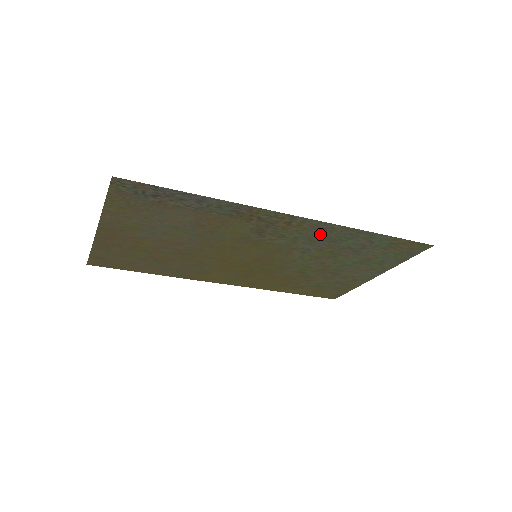
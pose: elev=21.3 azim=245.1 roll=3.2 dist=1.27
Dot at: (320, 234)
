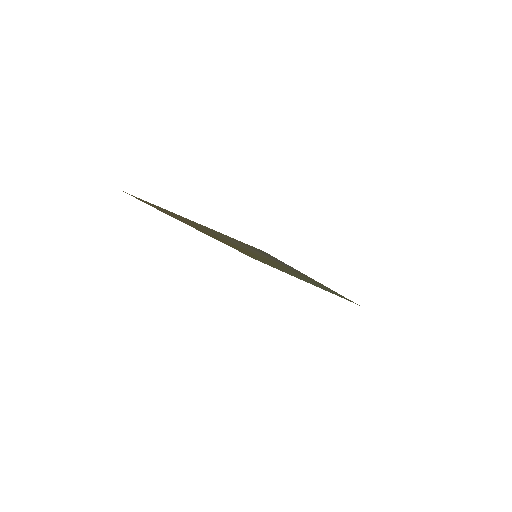
Dot at: (318, 284)
